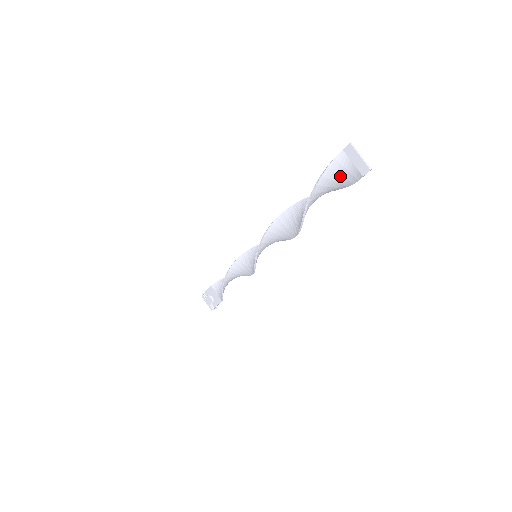
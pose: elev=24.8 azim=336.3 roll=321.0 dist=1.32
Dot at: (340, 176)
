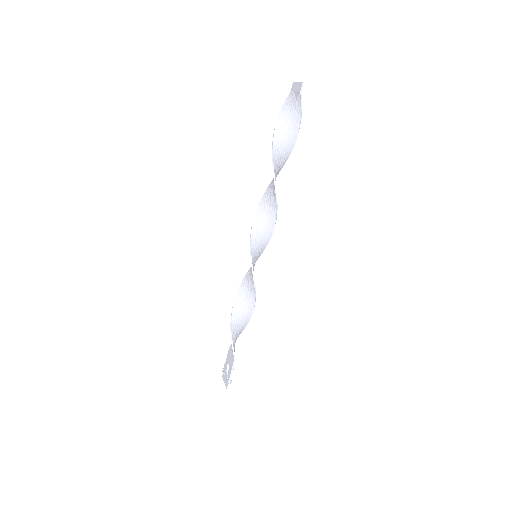
Dot at: (291, 109)
